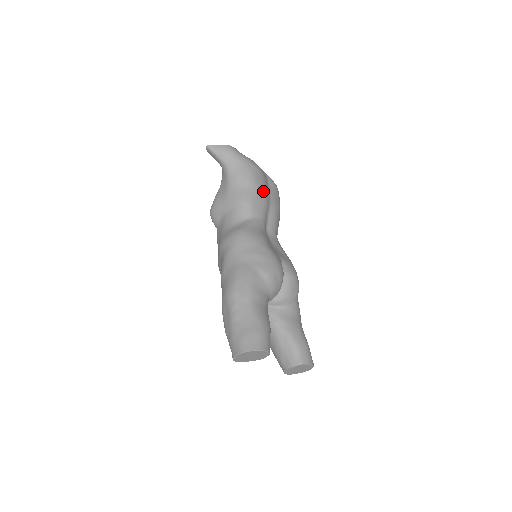
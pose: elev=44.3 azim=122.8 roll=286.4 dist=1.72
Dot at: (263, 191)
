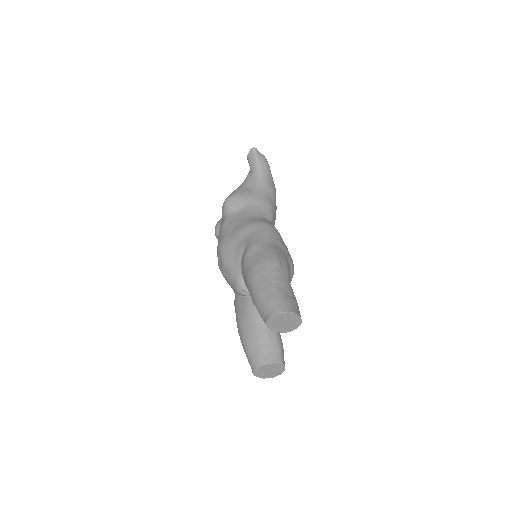
Dot at: occluded
